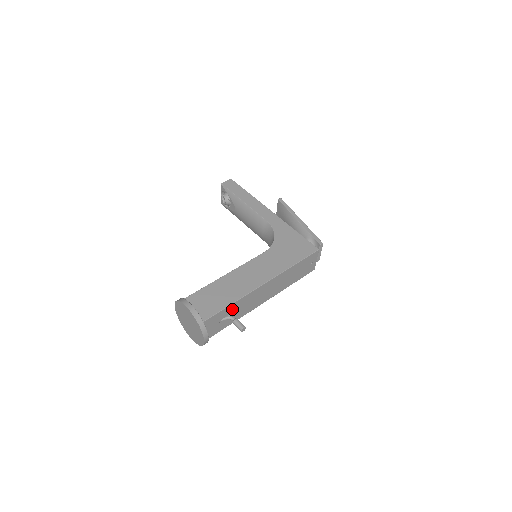
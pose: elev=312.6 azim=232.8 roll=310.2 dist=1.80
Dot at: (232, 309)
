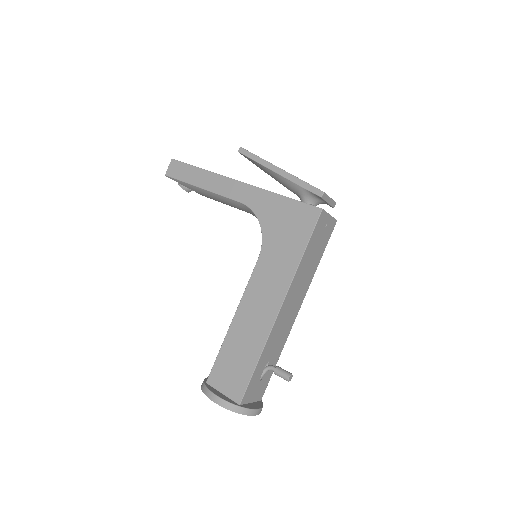
Dot at: (263, 361)
